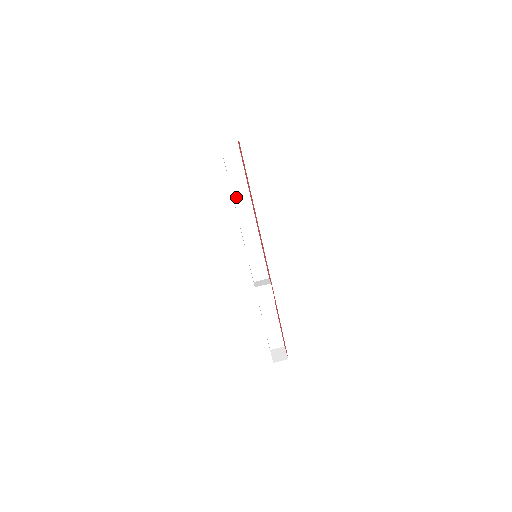
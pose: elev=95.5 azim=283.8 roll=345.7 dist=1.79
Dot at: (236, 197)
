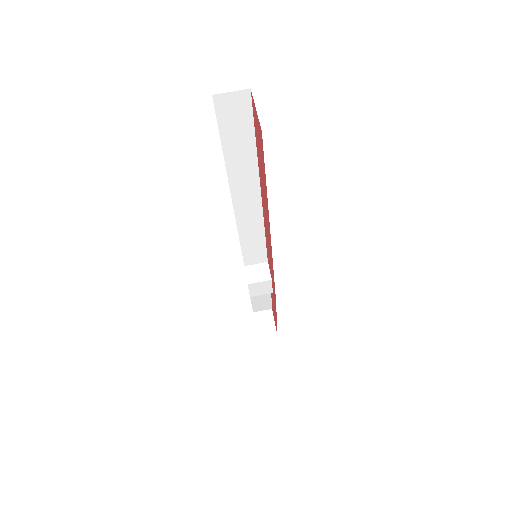
Dot at: (233, 177)
